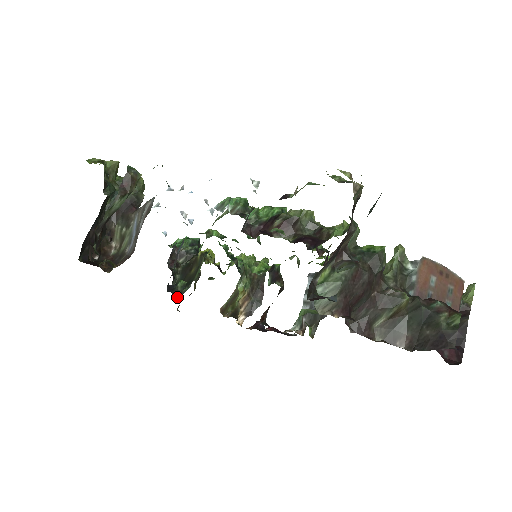
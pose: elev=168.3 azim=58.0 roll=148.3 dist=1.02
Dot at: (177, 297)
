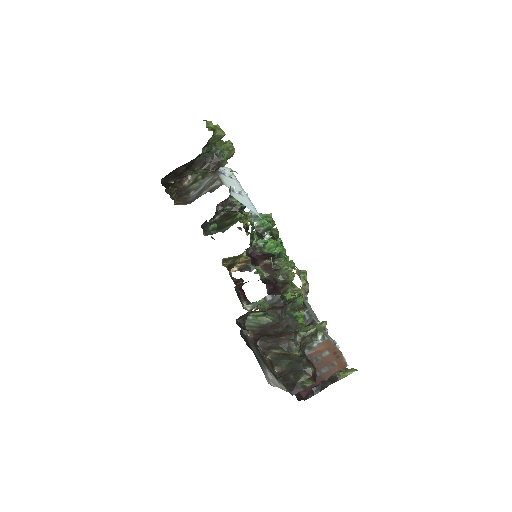
Dot at: (204, 233)
